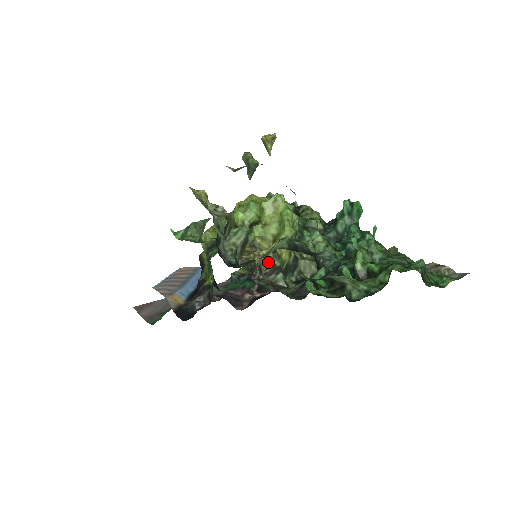
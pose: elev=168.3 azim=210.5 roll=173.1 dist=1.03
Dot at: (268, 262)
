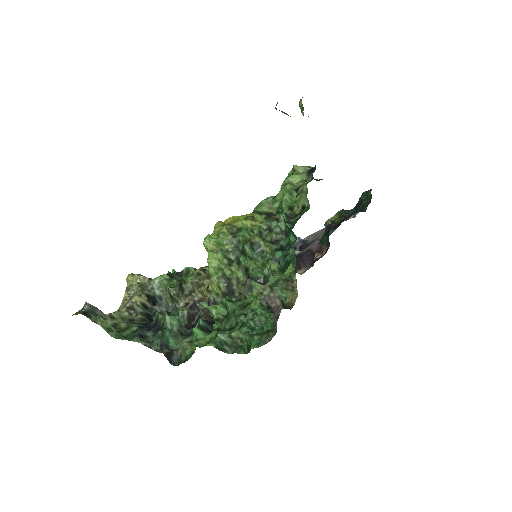
Dot at: (206, 296)
